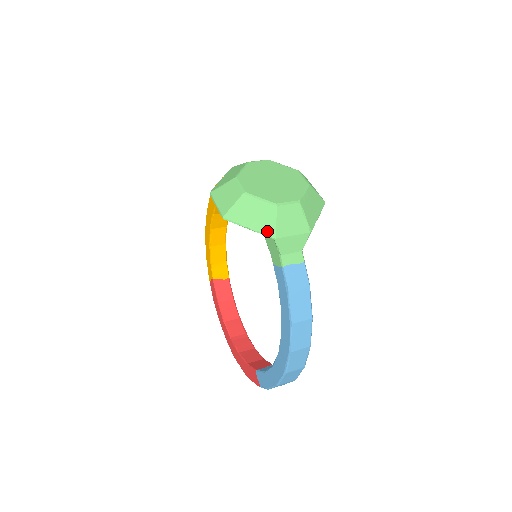
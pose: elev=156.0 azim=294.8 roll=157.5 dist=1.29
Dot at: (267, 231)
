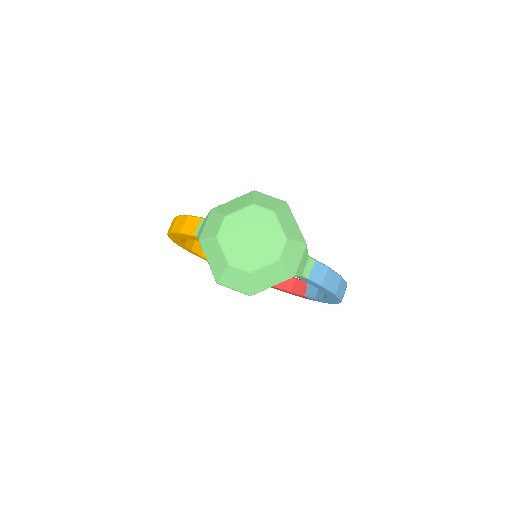
Dot at: (286, 278)
